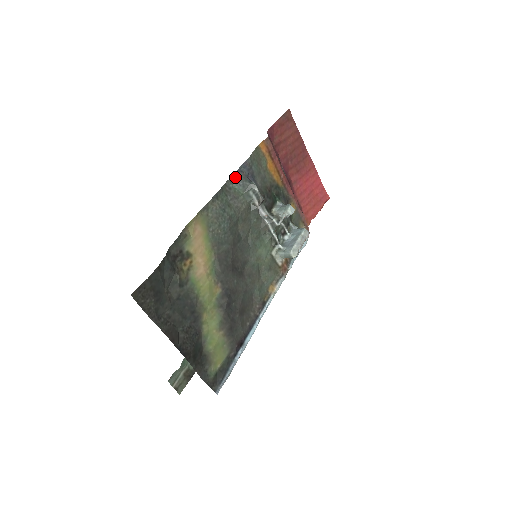
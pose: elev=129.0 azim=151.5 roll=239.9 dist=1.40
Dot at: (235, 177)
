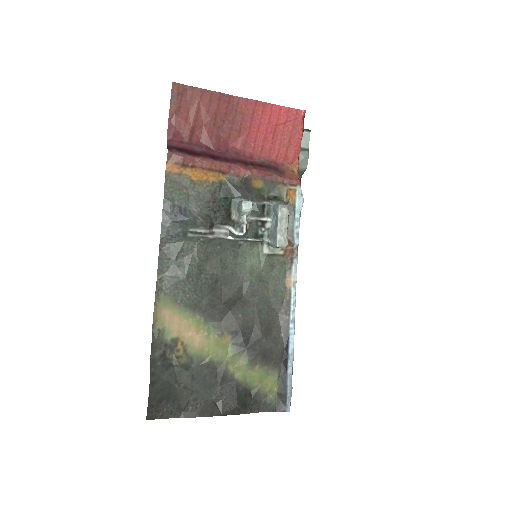
Dot at: (164, 234)
